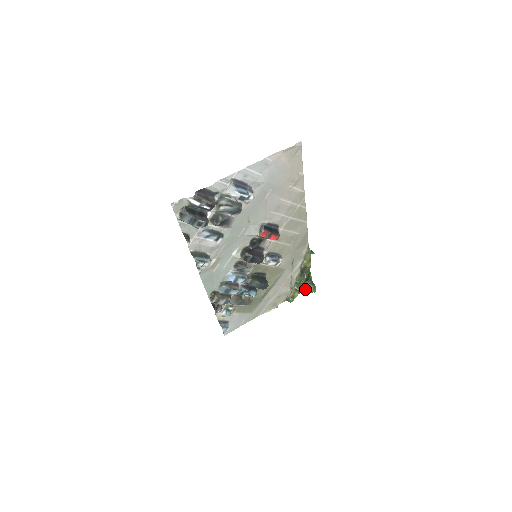
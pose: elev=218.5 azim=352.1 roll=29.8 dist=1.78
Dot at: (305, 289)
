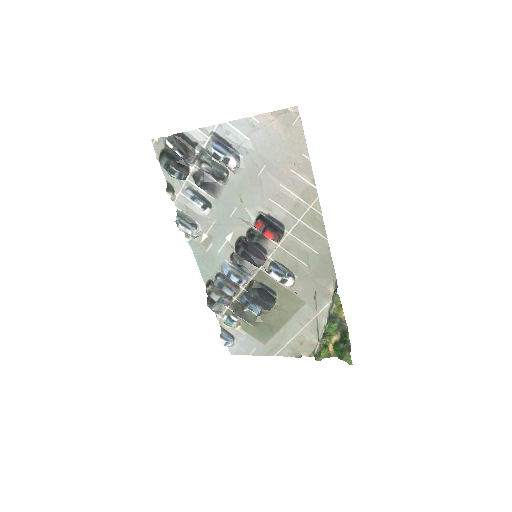
Dot at: (337, 351)
